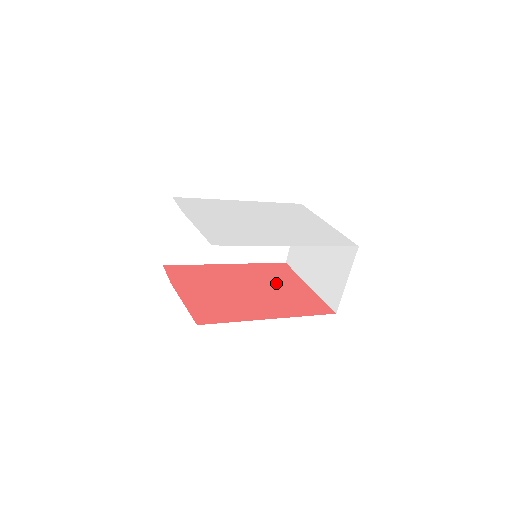
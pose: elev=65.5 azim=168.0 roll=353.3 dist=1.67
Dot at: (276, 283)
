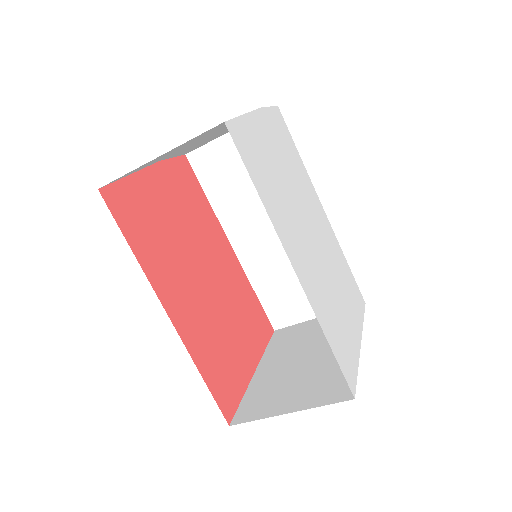
Dot at: (235, 318)
